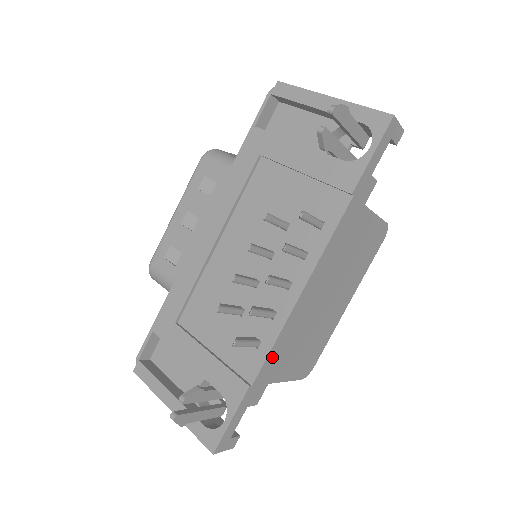
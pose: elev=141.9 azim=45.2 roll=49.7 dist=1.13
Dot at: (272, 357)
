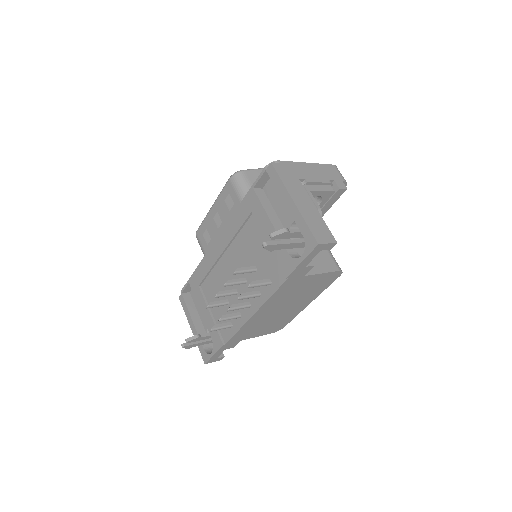
Dot at: (238, 334)
